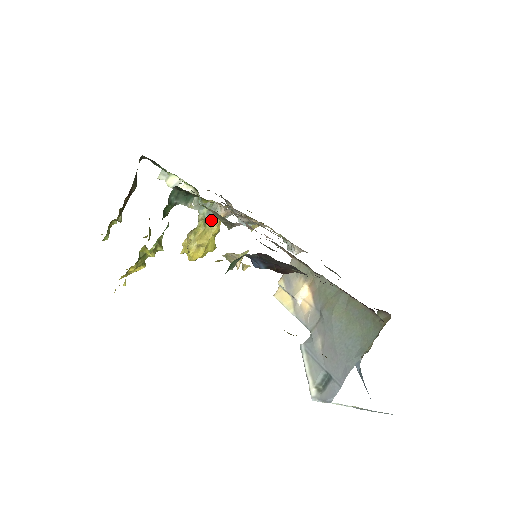
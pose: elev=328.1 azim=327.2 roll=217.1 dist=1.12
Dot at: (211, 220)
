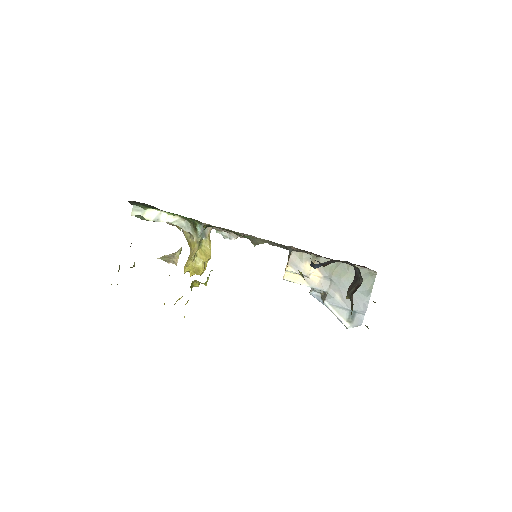
Dot at: (206, 239)
